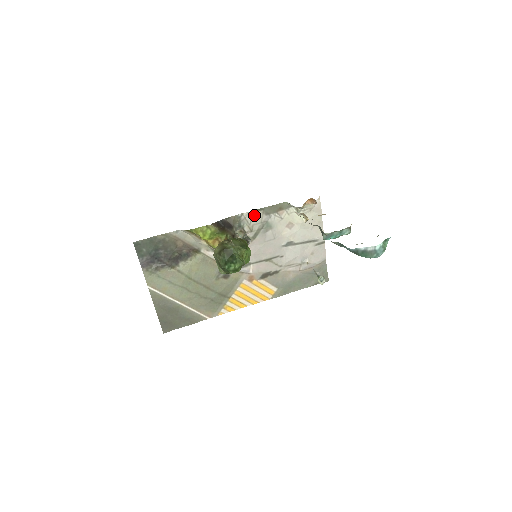
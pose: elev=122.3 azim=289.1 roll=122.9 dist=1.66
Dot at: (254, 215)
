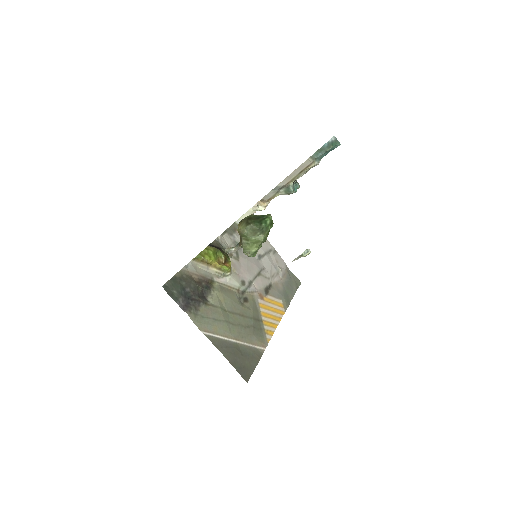
Dot at: (225, 238)
